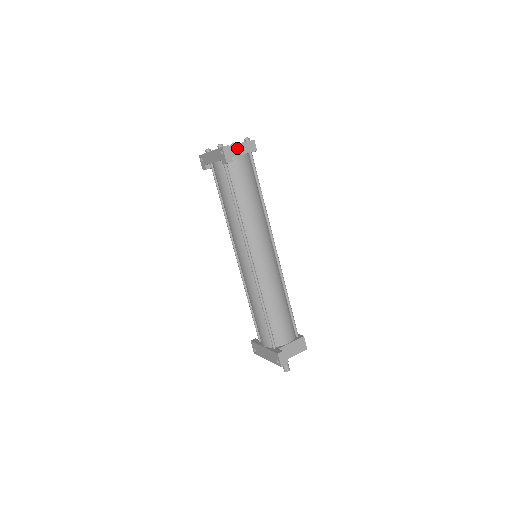
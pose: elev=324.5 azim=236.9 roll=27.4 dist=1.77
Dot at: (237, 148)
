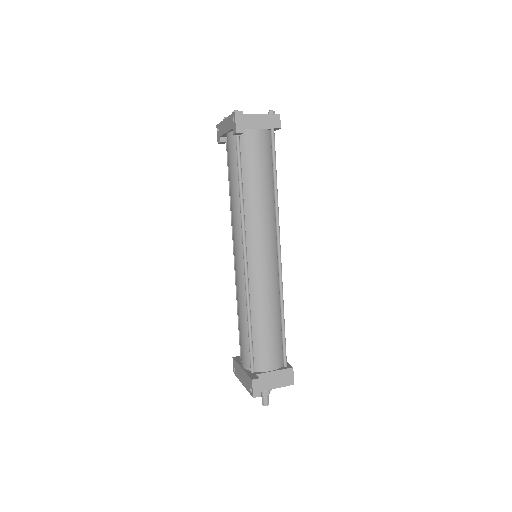
Dot at: (256, 119)
